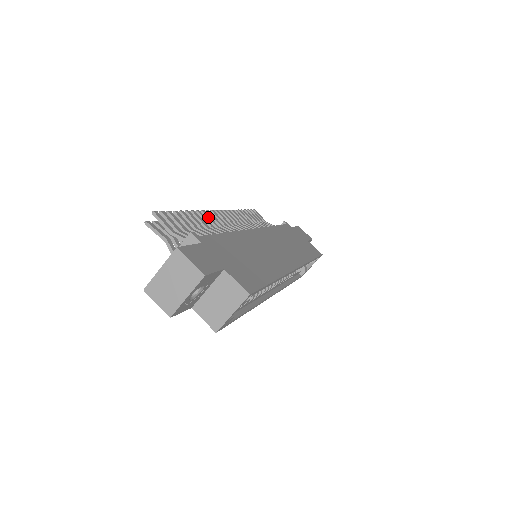
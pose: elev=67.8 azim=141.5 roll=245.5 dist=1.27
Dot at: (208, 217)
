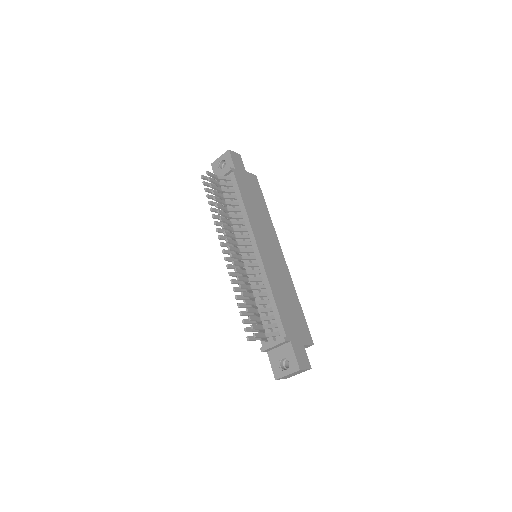
Dot at: (241, 273)
